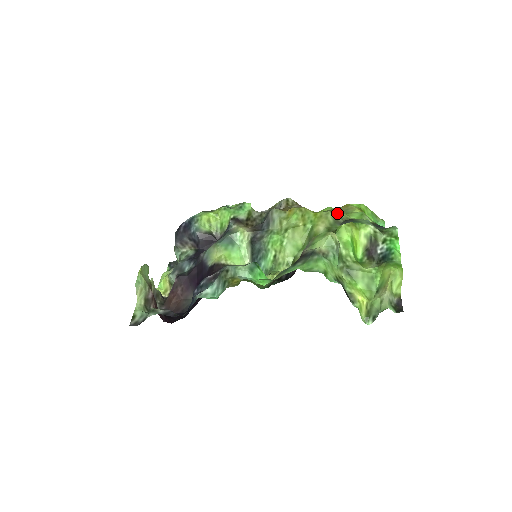
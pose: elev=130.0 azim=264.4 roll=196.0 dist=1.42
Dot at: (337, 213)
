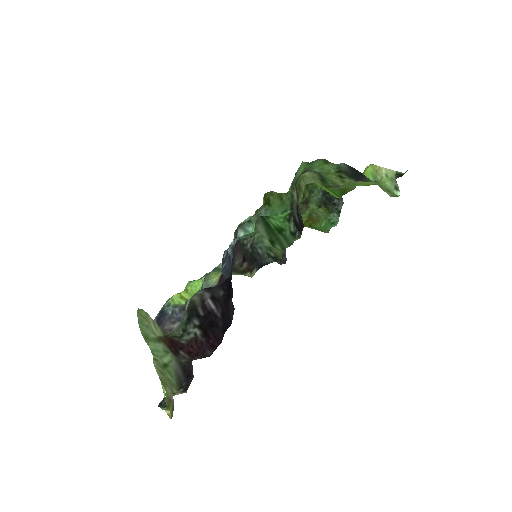
Dot at: occluded
